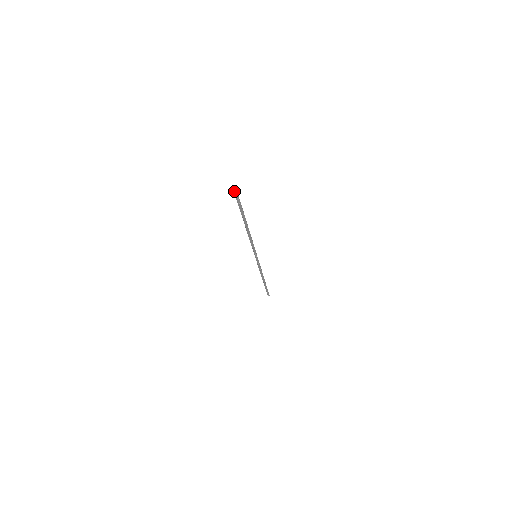
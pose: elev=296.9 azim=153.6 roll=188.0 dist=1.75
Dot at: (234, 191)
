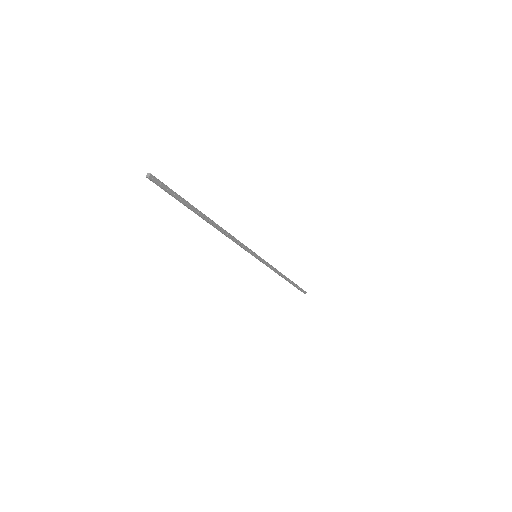
Dot at: (150, 179)
